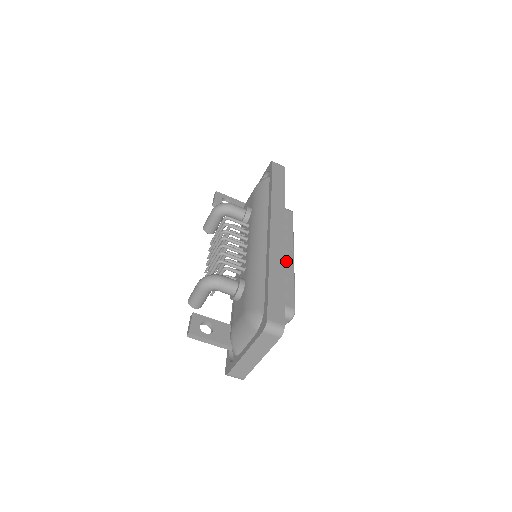
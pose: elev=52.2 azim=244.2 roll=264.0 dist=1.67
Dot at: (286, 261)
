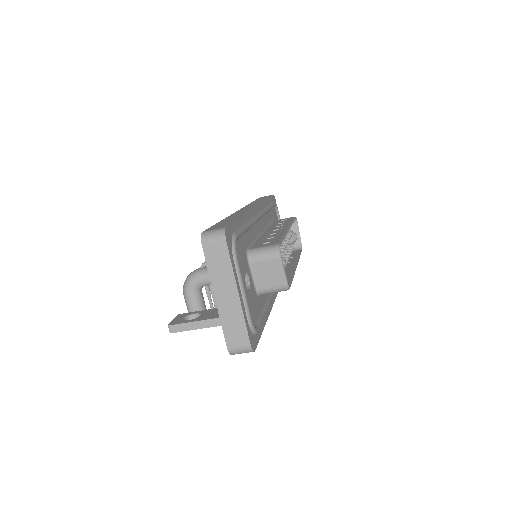
Dot at: (276, 232)
